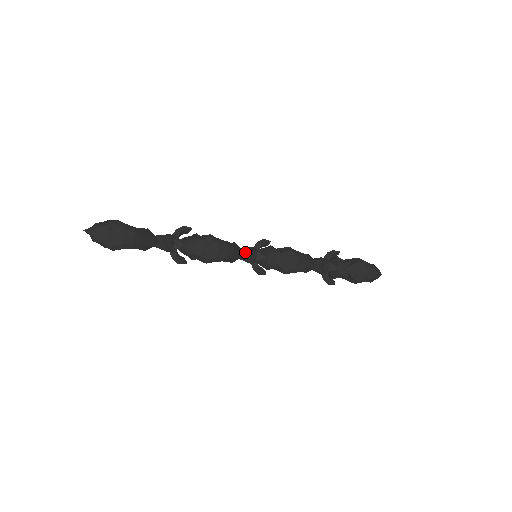
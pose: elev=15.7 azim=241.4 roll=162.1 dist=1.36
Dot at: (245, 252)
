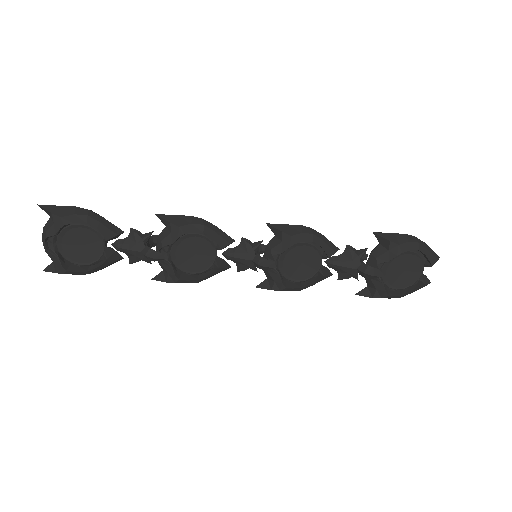
Dot at: (237, 247)
